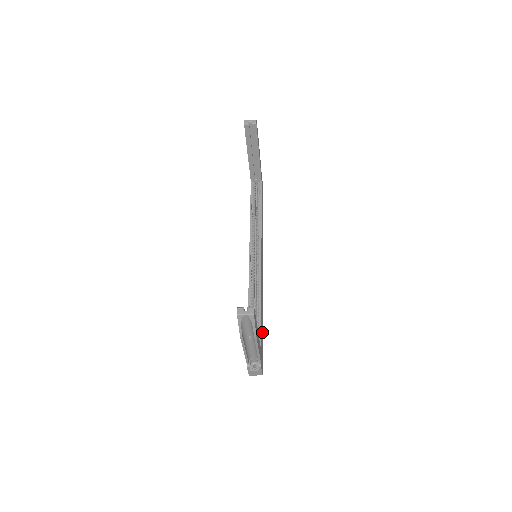
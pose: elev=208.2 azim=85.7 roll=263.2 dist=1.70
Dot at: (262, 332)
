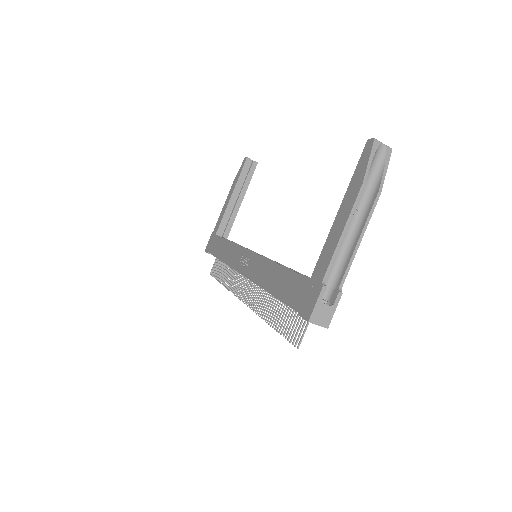
Dot at: occluded
